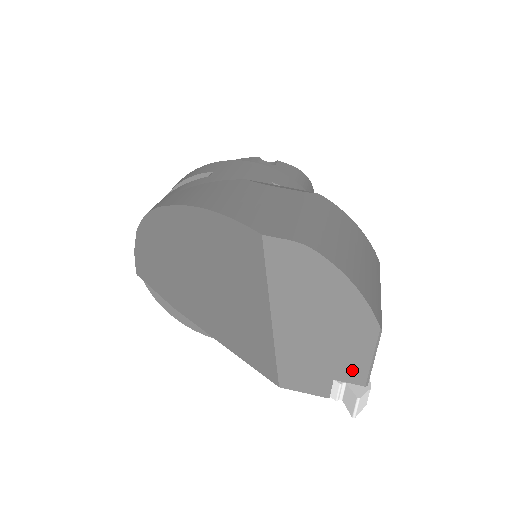
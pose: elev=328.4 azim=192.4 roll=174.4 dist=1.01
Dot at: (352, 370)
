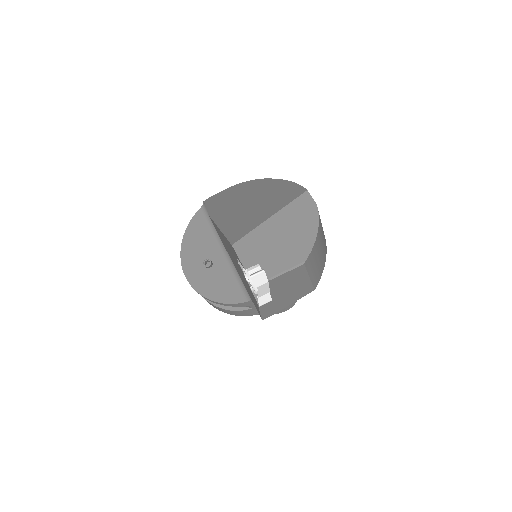
Dot at: (272, 267)
